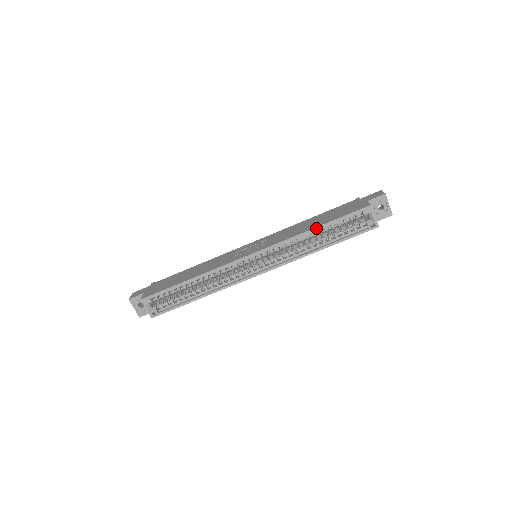
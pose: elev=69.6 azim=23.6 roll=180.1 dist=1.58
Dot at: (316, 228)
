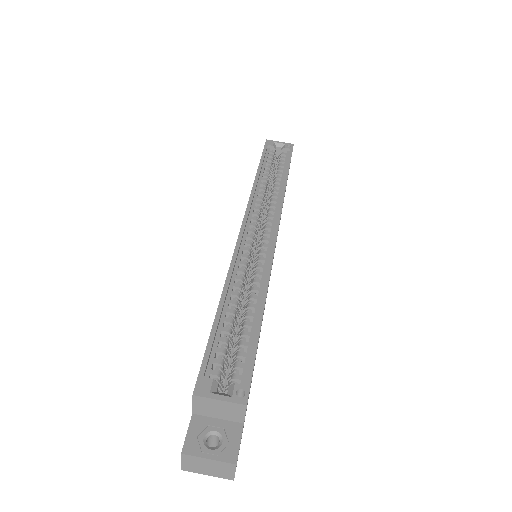
Dot at: (257, 172)
